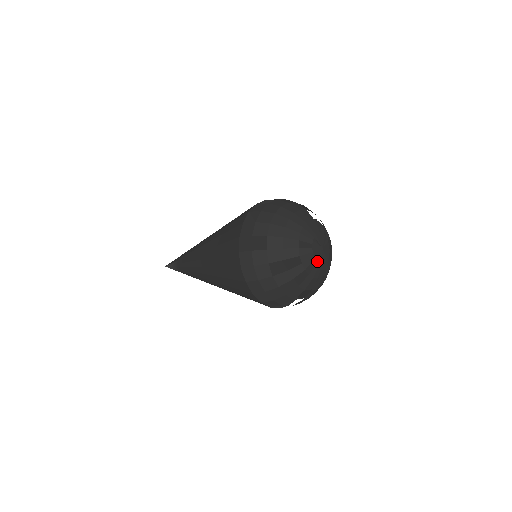
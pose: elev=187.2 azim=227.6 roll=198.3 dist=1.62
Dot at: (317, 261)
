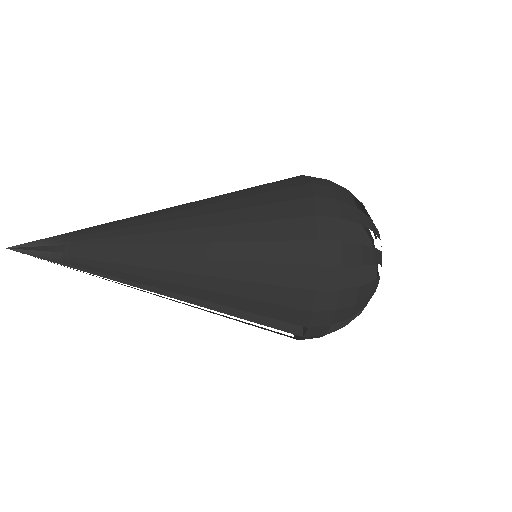
Dot at: occluded
